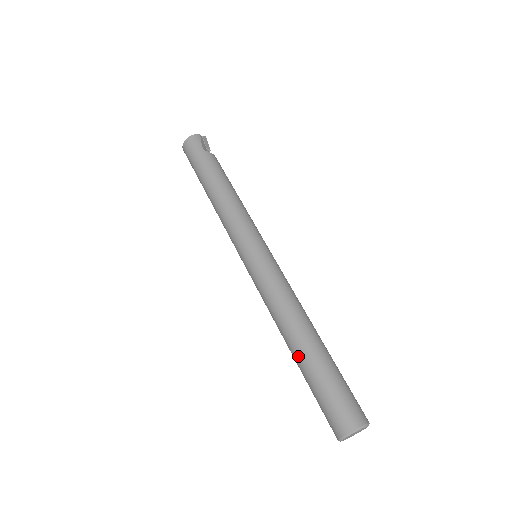
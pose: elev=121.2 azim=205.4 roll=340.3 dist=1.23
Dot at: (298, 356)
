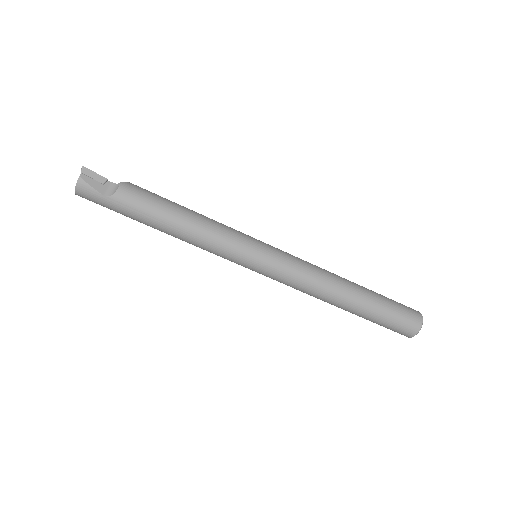
Dot at: occluded
